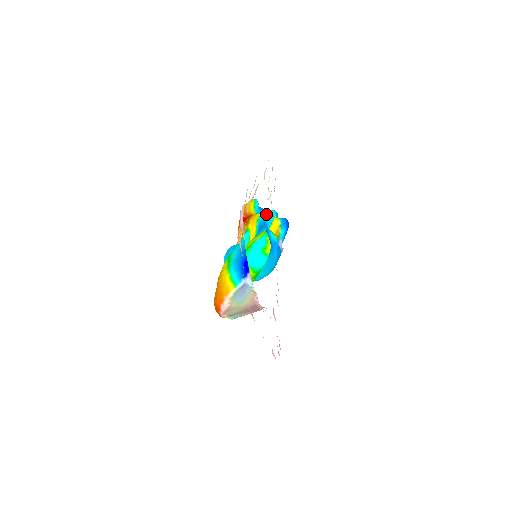
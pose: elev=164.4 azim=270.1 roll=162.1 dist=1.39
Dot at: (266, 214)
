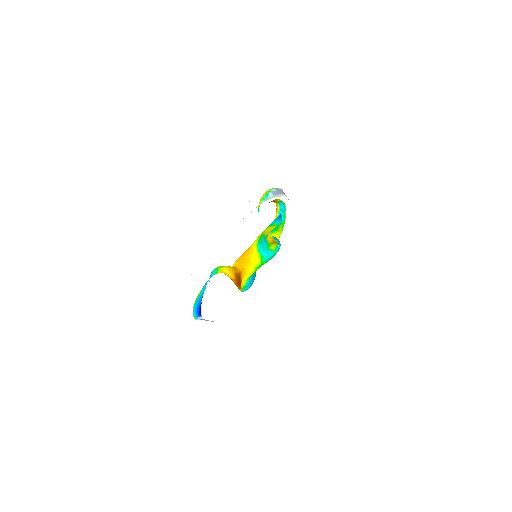
Dot at: occluded
